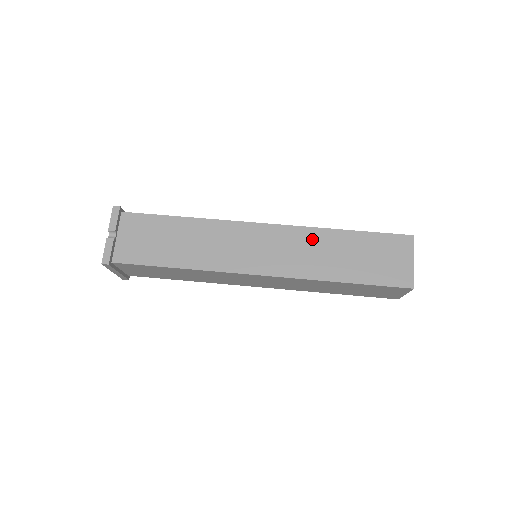
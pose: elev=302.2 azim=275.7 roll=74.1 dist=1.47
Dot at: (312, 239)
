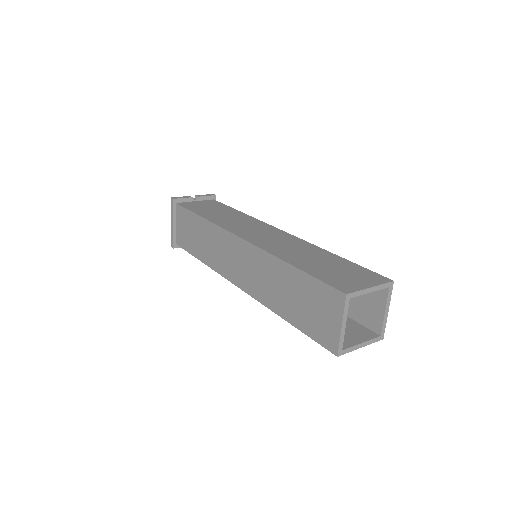
Dot at: (302, 246)
